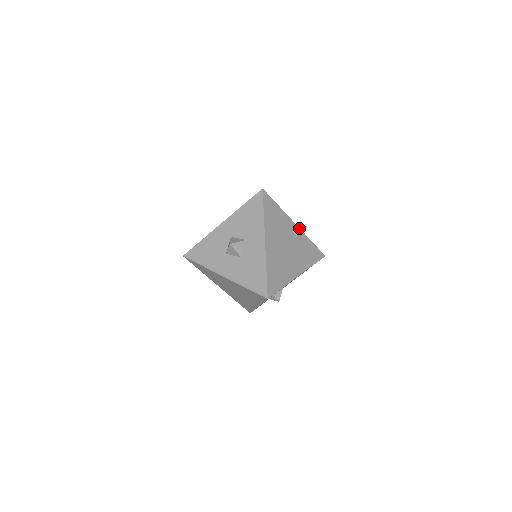
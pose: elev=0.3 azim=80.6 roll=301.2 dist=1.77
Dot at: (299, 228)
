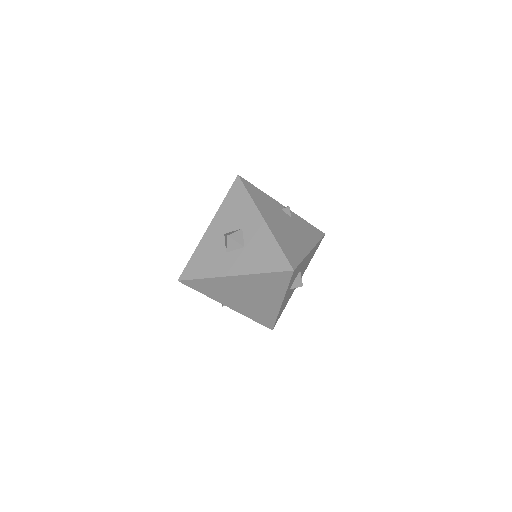
Dot at: occluded
